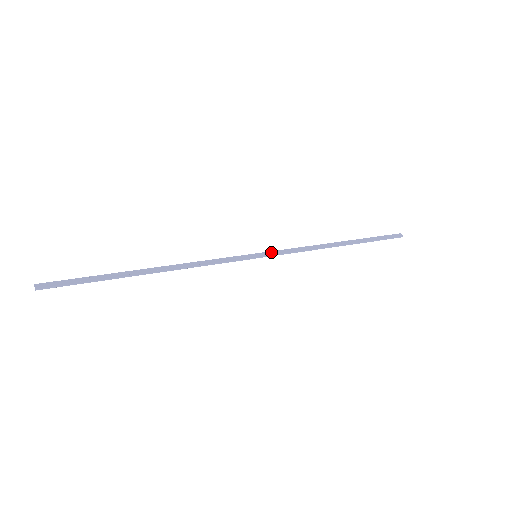
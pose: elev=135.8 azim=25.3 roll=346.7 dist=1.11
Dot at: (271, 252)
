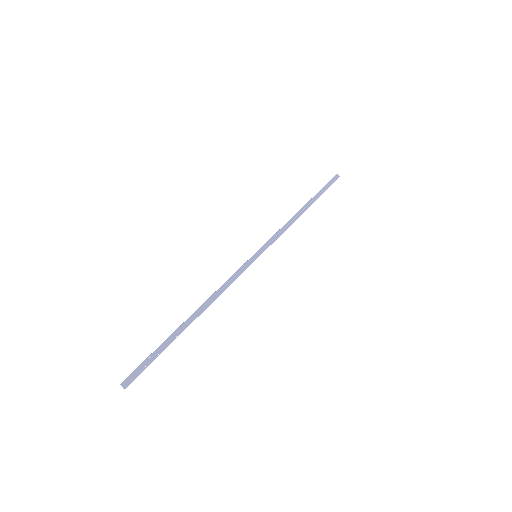
Dot at: (265, 246)
